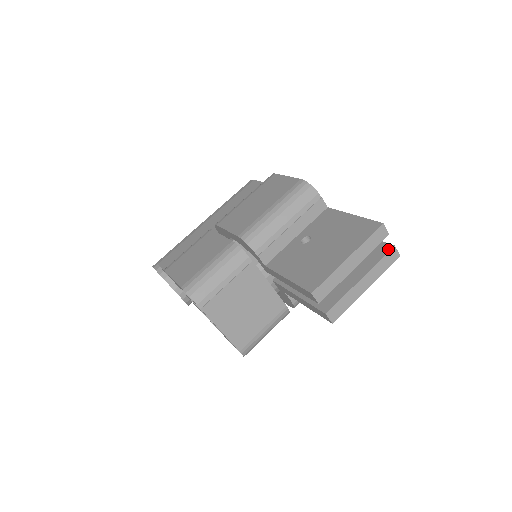
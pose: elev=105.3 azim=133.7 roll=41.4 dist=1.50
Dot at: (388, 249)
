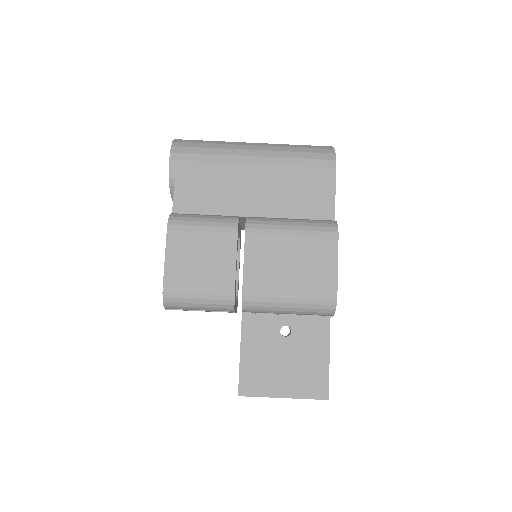
Dot at: occluded
